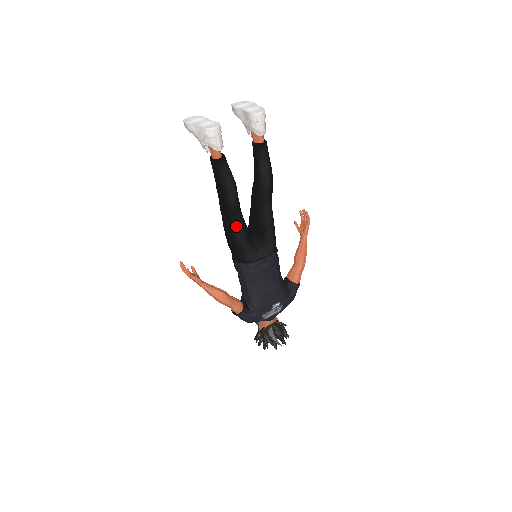
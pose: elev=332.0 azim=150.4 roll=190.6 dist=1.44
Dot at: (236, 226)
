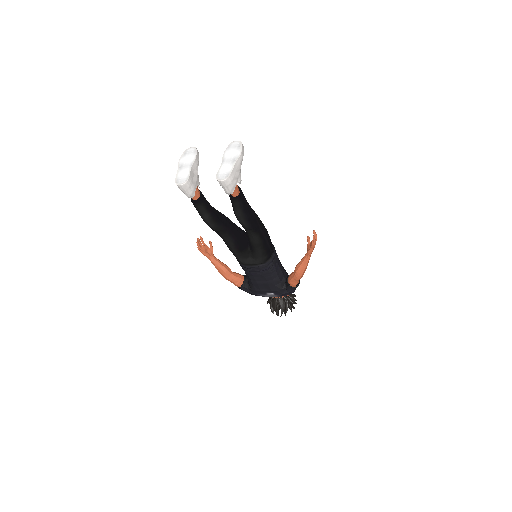
Dot at: (224, 240)
